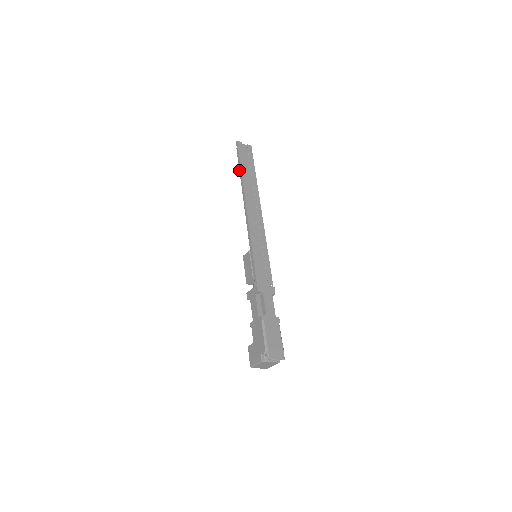
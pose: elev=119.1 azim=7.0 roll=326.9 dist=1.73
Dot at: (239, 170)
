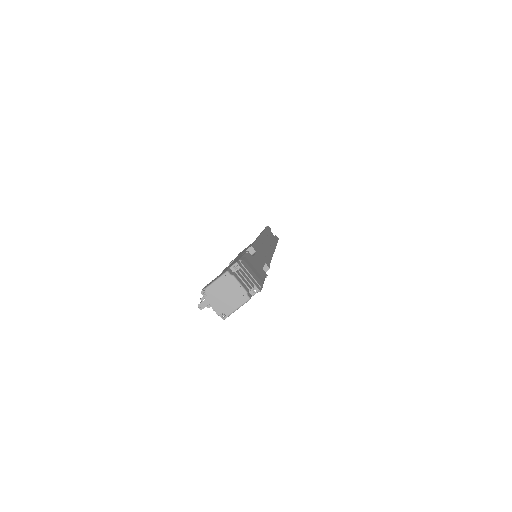
Dot at: occluded
